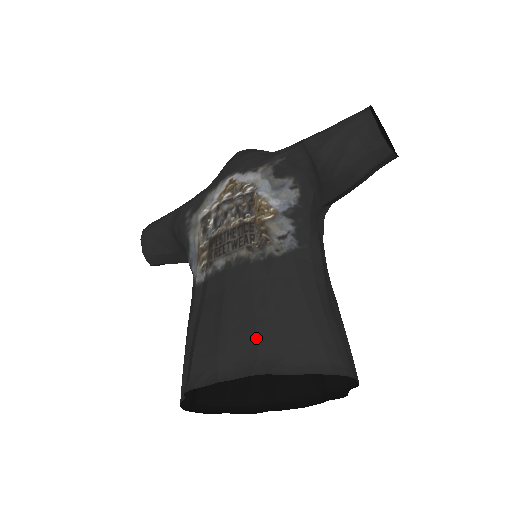
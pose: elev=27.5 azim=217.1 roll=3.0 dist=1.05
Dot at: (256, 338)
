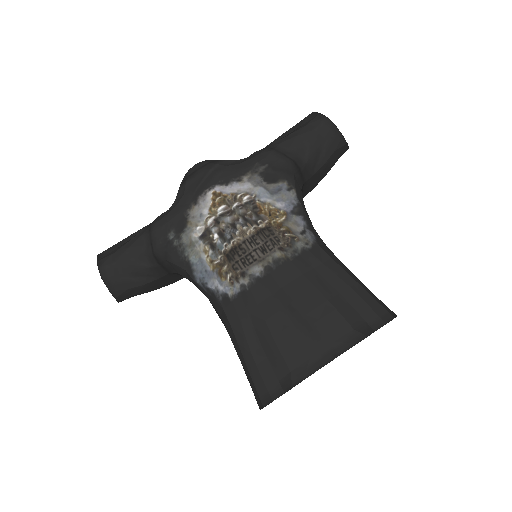
Dot at: (341, 315)
